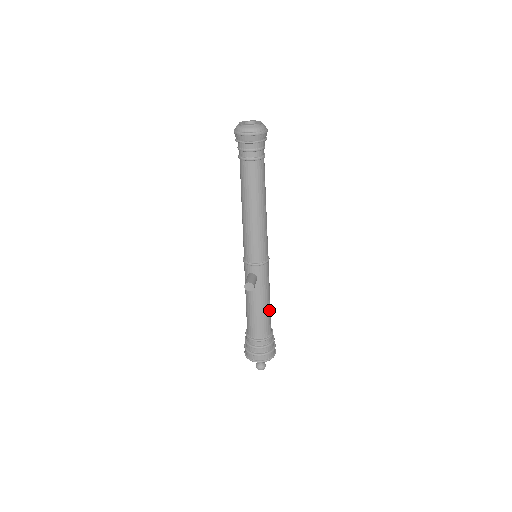
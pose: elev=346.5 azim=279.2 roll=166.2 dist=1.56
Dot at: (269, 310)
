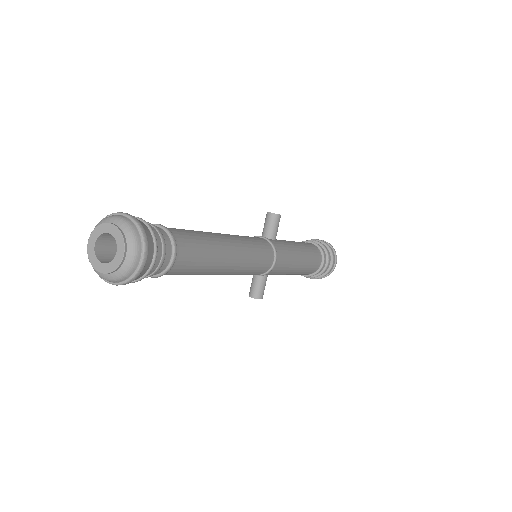
Dot at: (305, 266)
